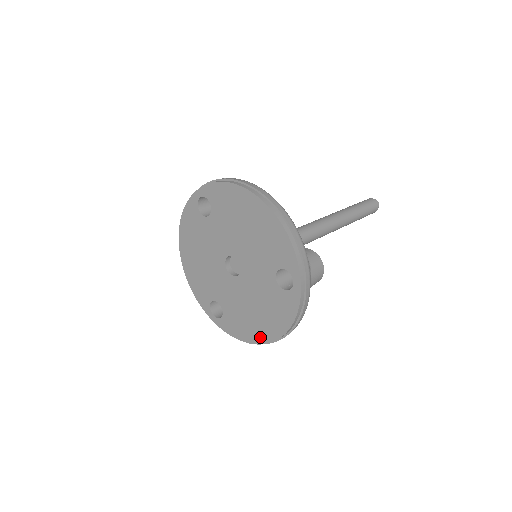
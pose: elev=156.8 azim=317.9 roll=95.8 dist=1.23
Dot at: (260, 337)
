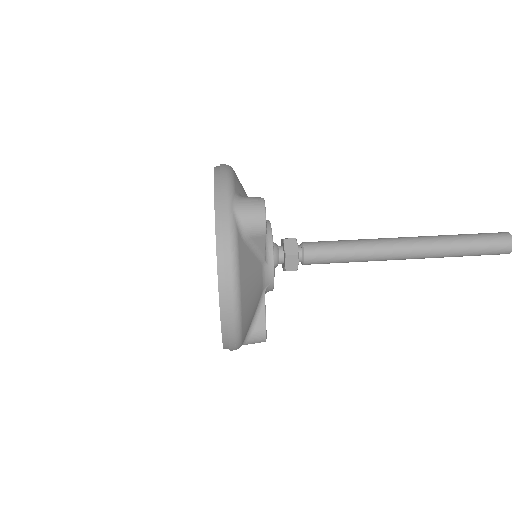
Dot at: occluded
